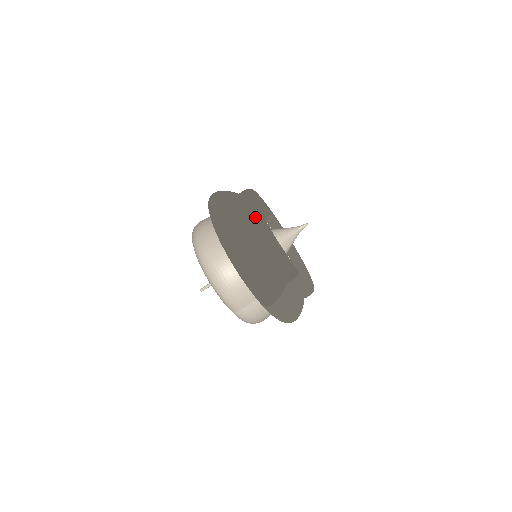
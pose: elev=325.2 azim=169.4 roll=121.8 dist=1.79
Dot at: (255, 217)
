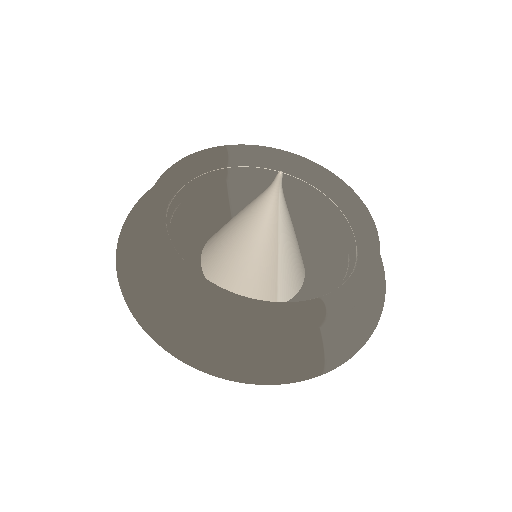
Dot at: (181, 289)
